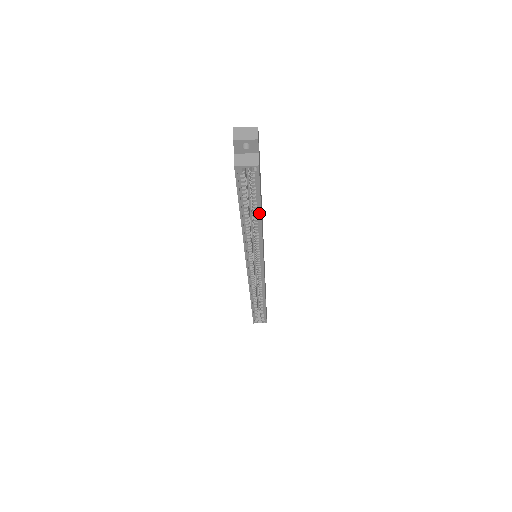
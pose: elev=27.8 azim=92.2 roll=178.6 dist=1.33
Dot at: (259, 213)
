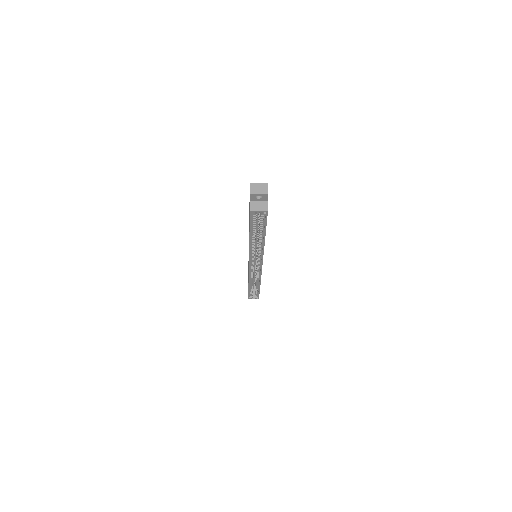
Dot at: (264, 236)
